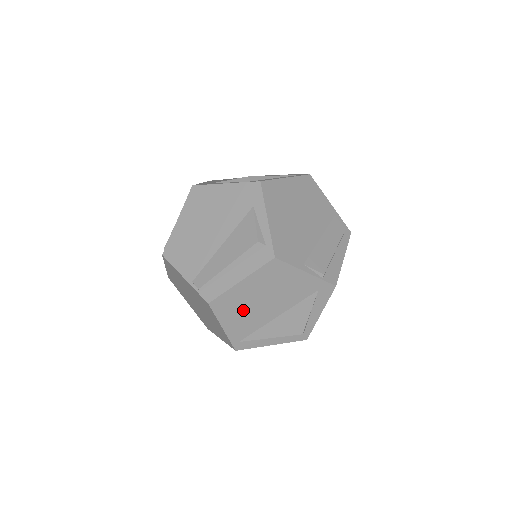
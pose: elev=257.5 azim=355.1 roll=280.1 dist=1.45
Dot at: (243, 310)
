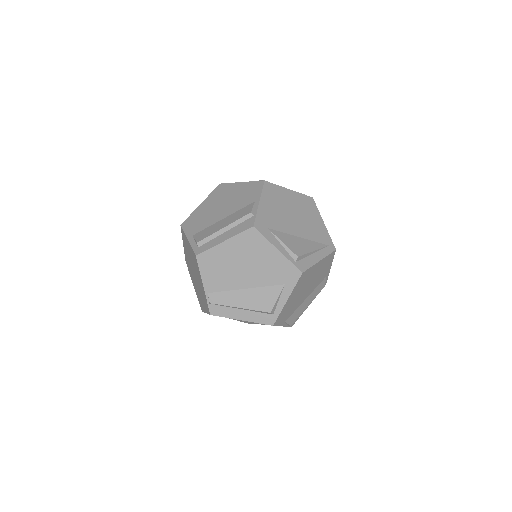
Dot at: occluded
